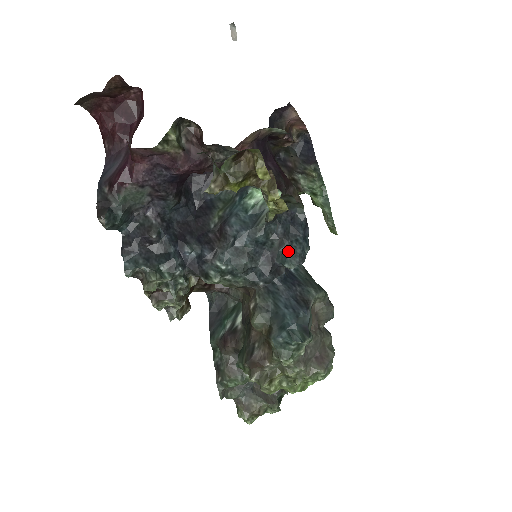
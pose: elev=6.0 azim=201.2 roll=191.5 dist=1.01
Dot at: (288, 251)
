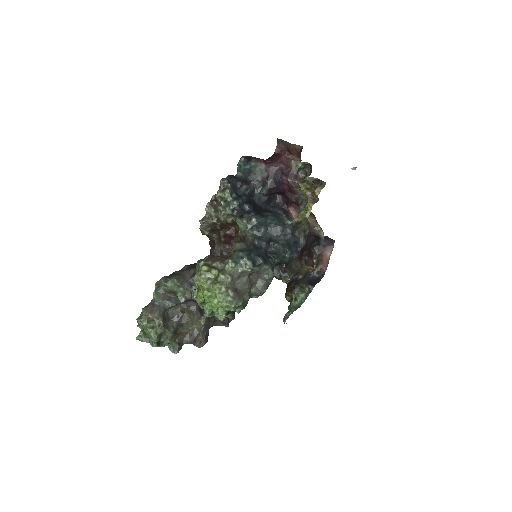
Dot at: (283, 243)
